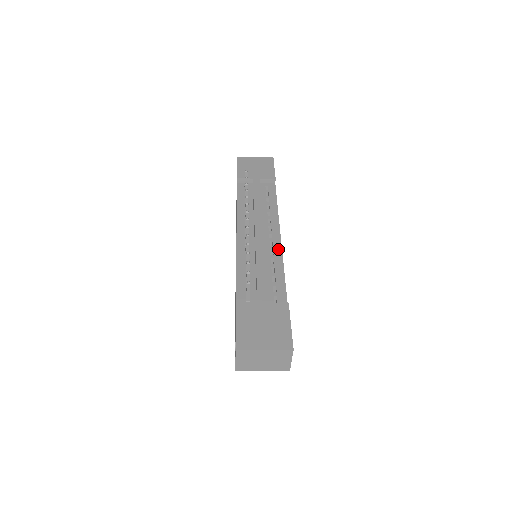
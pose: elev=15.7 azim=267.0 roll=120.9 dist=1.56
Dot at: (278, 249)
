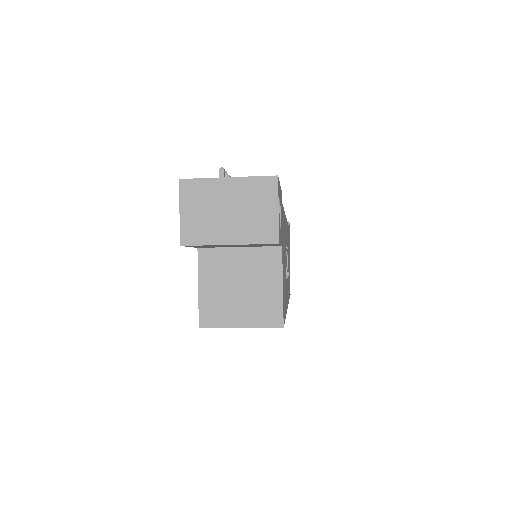
Dot at: occluded
